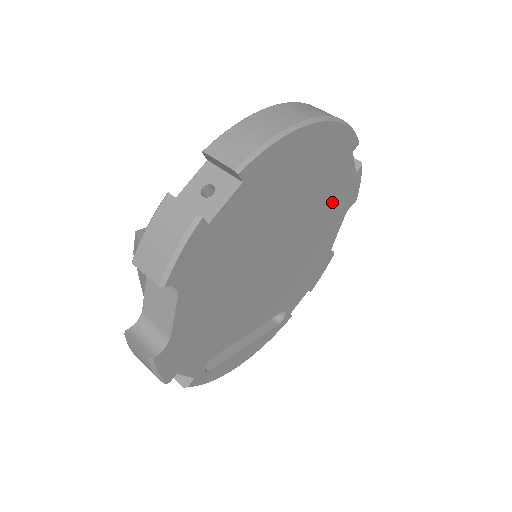
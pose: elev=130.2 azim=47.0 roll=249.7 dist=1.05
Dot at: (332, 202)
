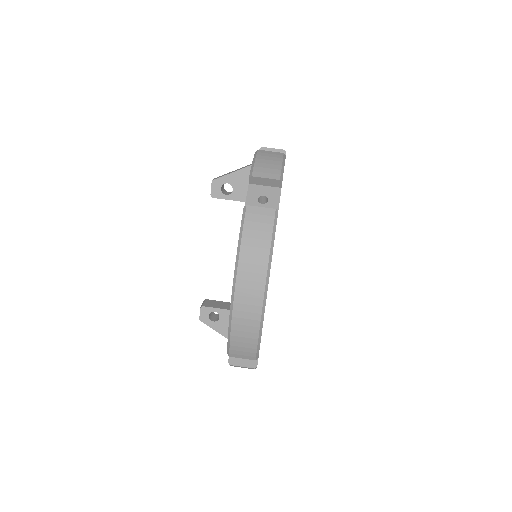
Dot at: occluded
